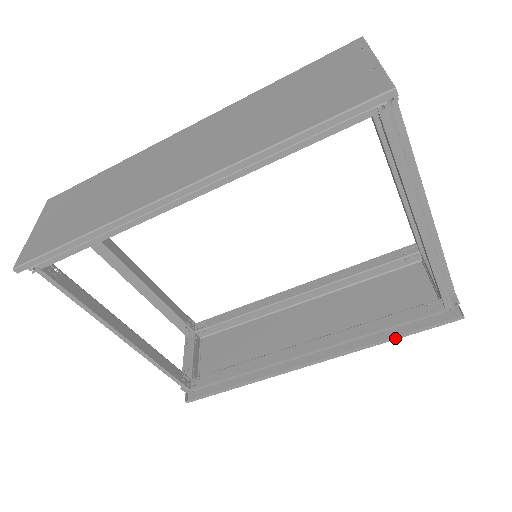
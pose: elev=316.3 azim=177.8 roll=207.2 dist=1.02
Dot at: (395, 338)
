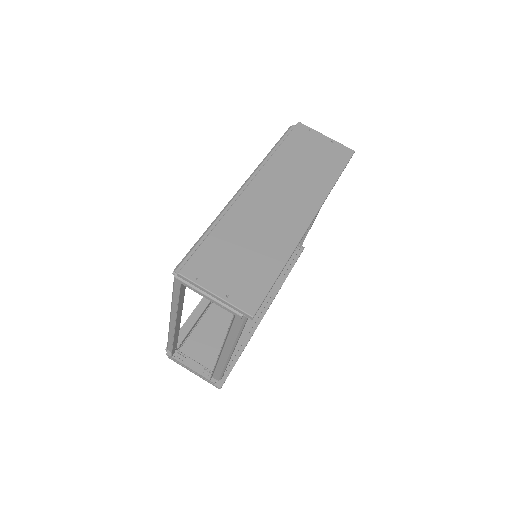
Dot at: occluded
